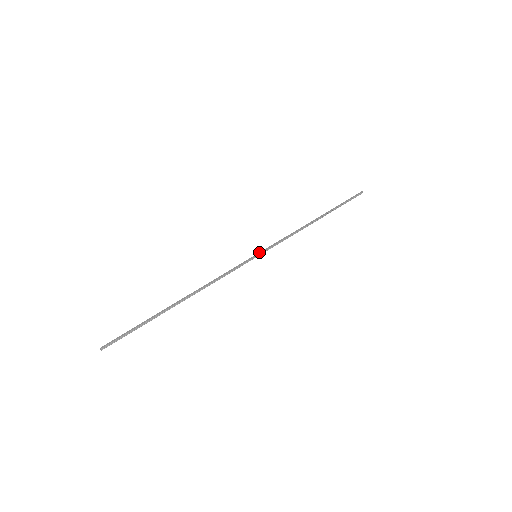
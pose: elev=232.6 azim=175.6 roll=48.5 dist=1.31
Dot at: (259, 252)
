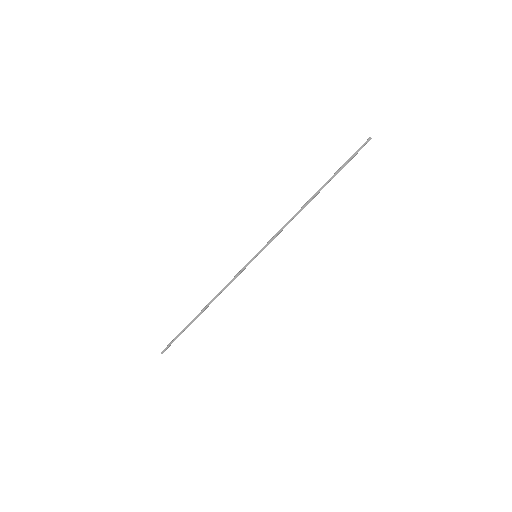
Dot at: (258, 252)
